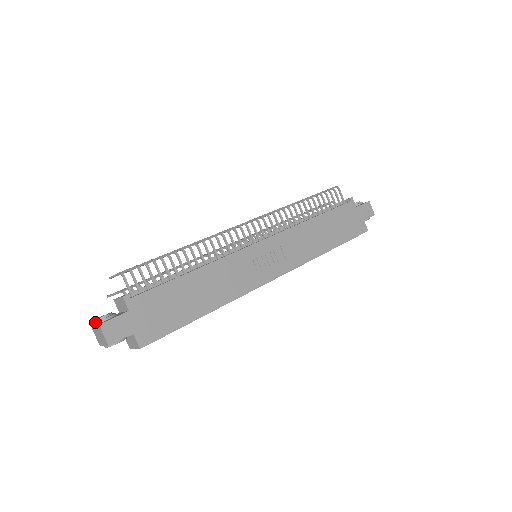
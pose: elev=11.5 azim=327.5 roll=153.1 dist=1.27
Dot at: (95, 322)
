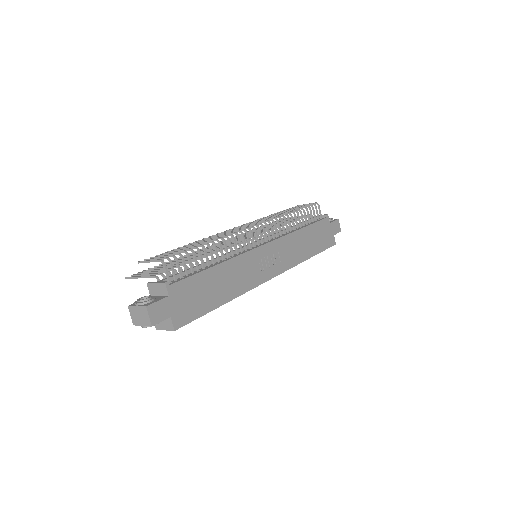
Dot at: (138, 303)
